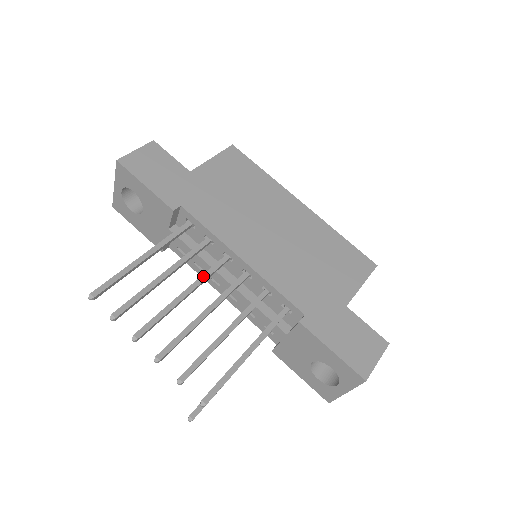
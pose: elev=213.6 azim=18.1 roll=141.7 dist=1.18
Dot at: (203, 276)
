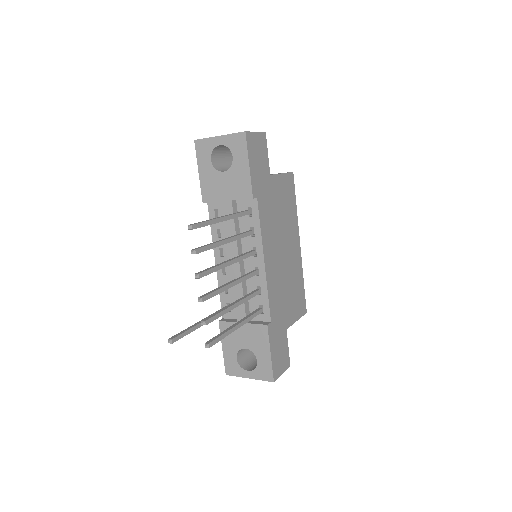
Dot at: (242, 257)
